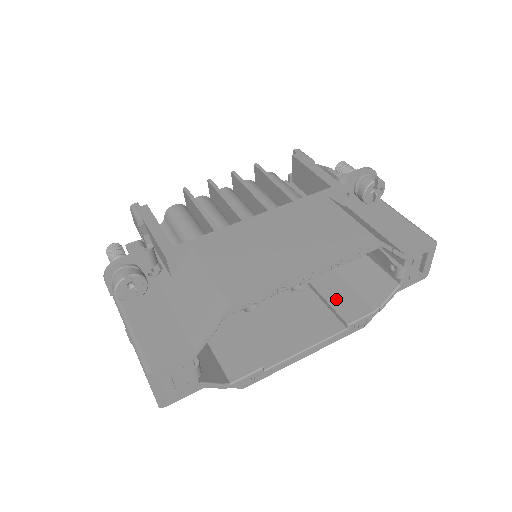
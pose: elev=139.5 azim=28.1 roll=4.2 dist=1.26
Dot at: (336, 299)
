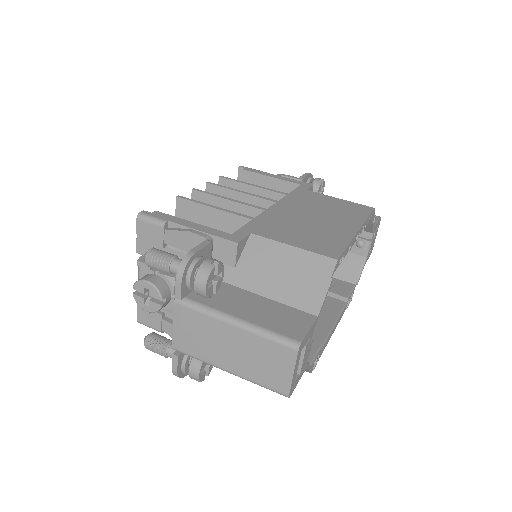
Dot at: occluded
